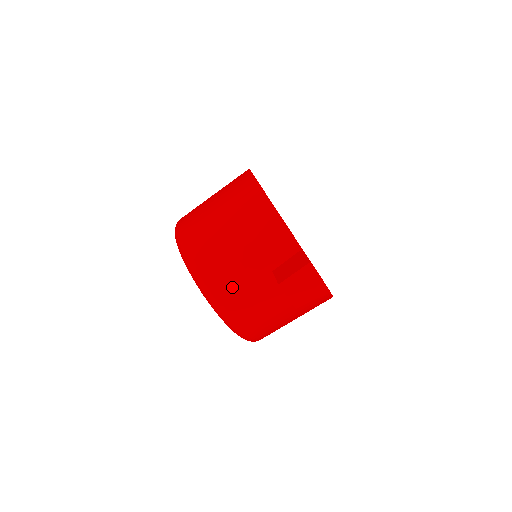
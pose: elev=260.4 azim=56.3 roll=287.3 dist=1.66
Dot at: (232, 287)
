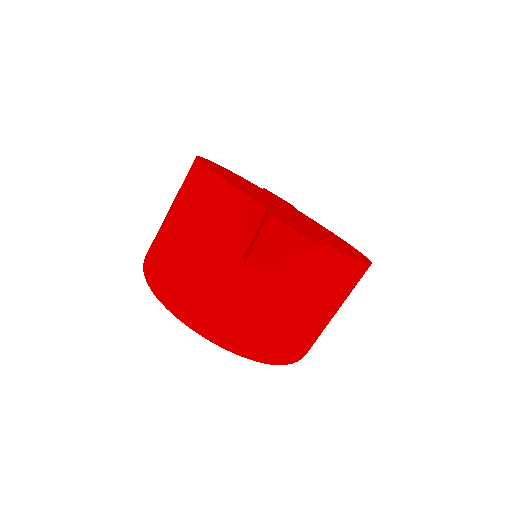
Dot at: (206, 297)
